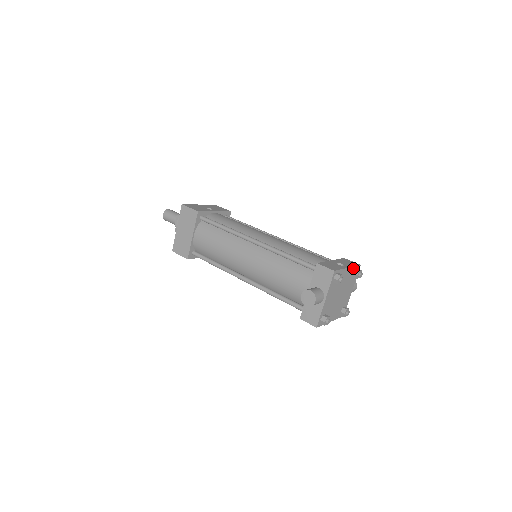
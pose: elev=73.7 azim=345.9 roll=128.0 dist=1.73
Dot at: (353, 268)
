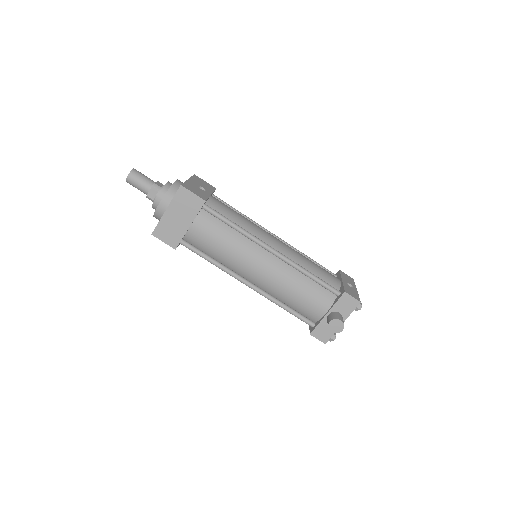
Dot at: occluded
